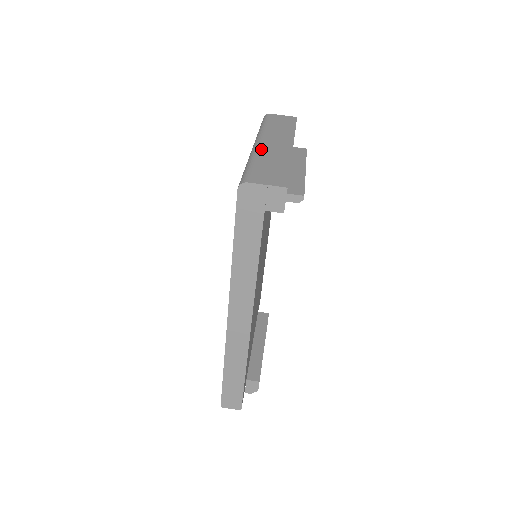
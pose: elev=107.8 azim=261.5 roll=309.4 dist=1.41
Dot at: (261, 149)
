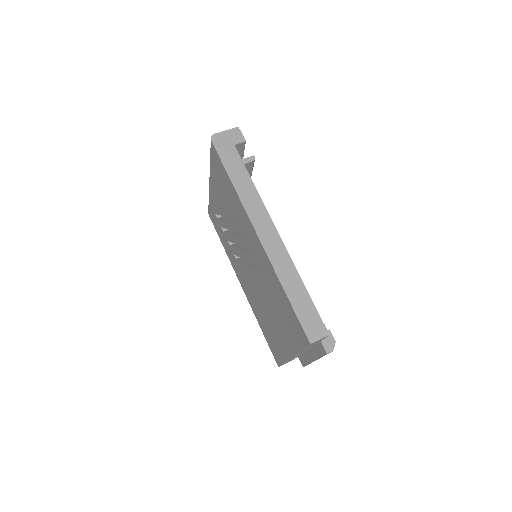
Dot at: occluded
